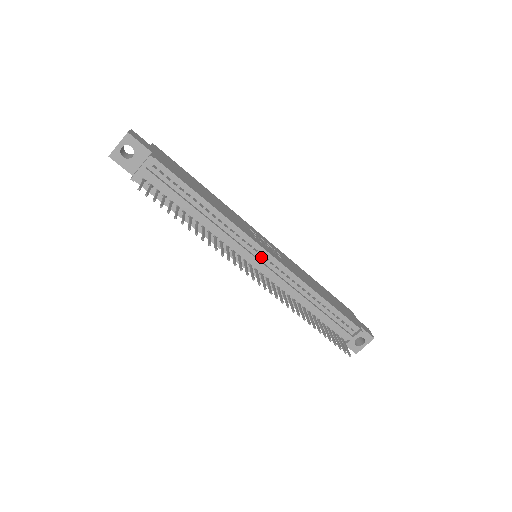
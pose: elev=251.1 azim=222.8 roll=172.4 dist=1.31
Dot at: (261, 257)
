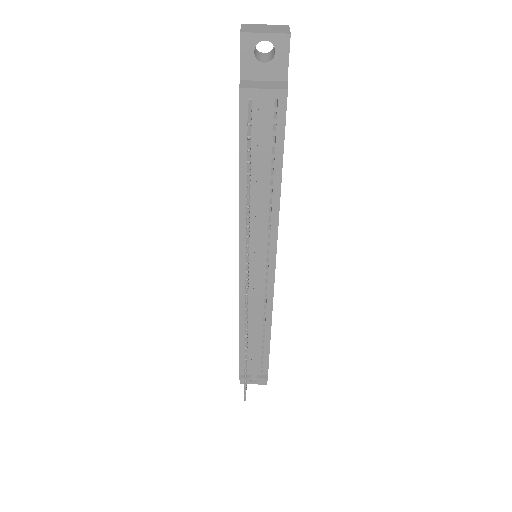
Dot at: (265, 268)
